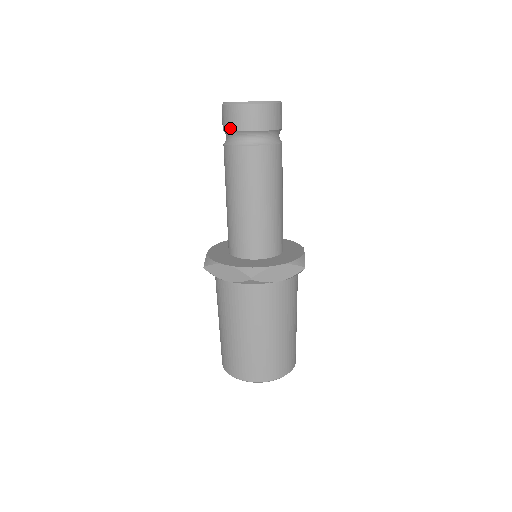
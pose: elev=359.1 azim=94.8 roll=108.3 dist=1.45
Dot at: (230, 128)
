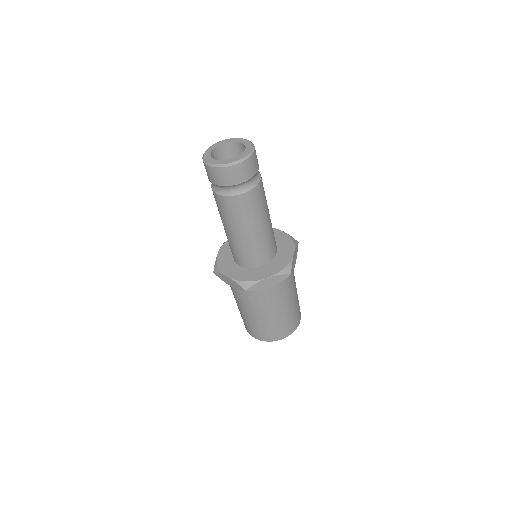
Dot at: (211, 181)
